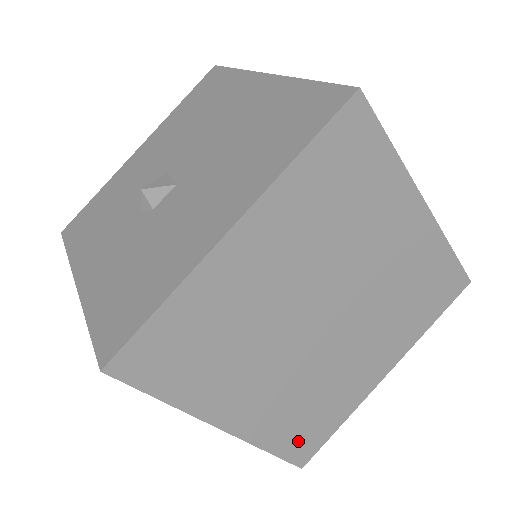
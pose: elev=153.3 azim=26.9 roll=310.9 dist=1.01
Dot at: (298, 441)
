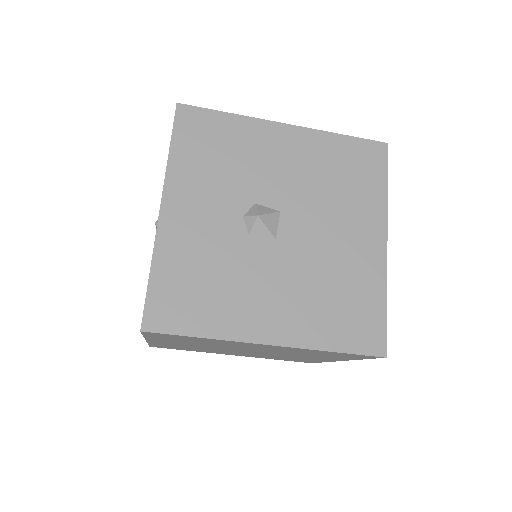
Dot at: occluded
